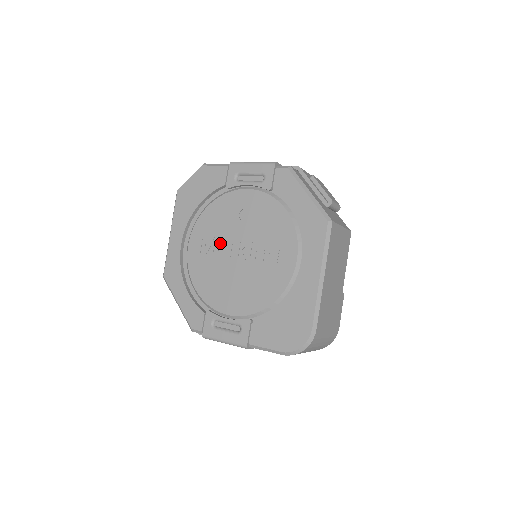
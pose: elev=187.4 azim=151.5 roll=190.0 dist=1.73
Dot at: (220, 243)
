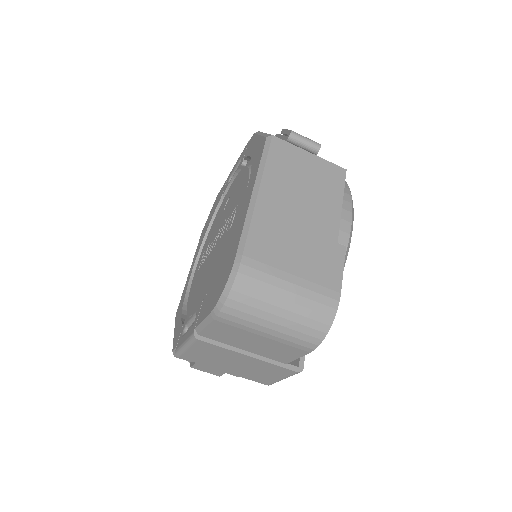
Dot at: (209, 246)
